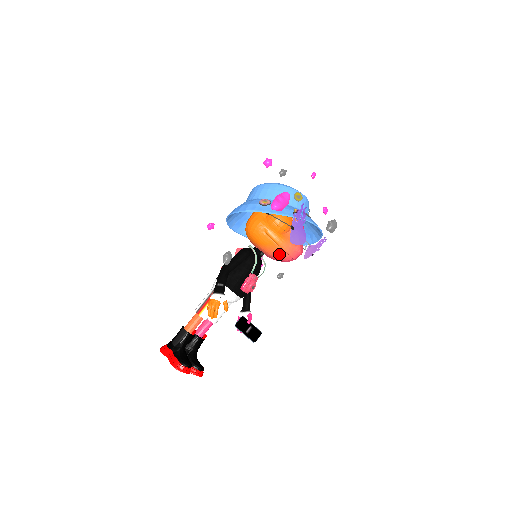
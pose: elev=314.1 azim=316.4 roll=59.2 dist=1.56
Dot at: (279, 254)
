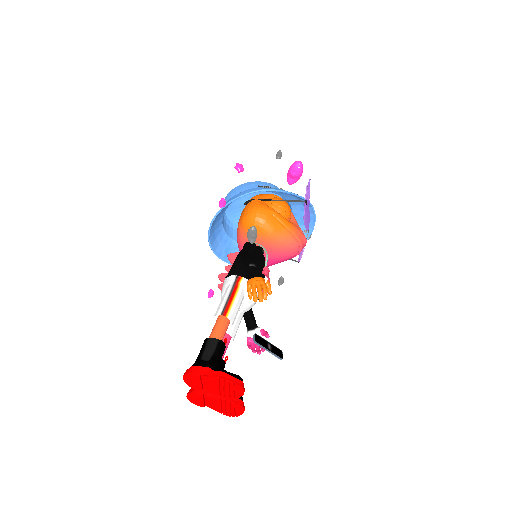
Dot at: (289, 242)
